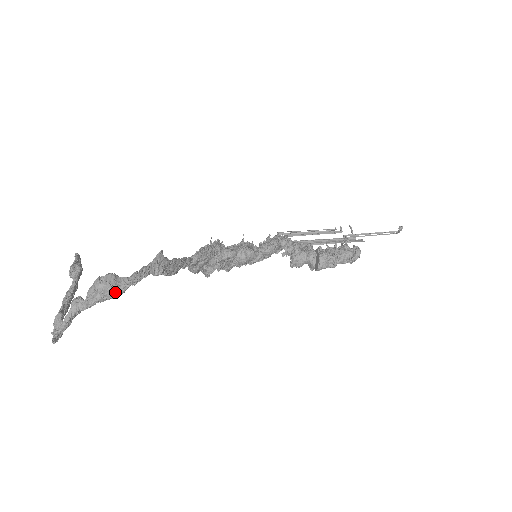
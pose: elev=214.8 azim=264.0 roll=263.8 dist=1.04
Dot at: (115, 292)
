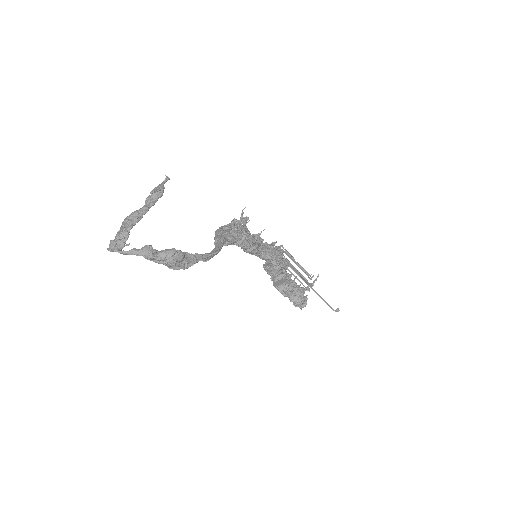
Dot at: (174, 267)
